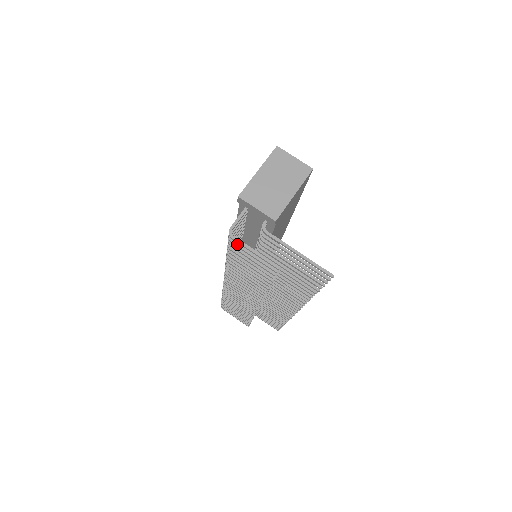
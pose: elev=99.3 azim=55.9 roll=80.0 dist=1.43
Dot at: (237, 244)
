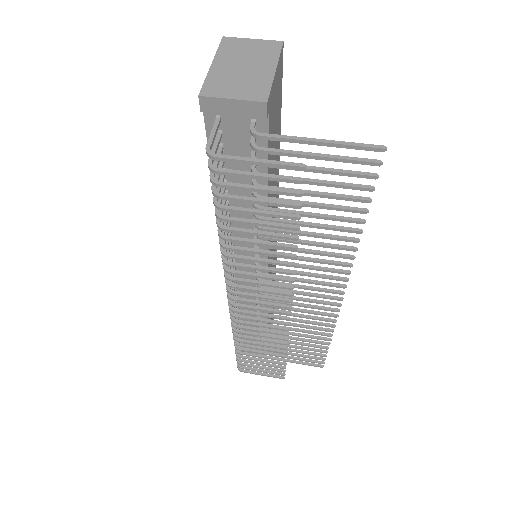
Dot at: (226, 170)
